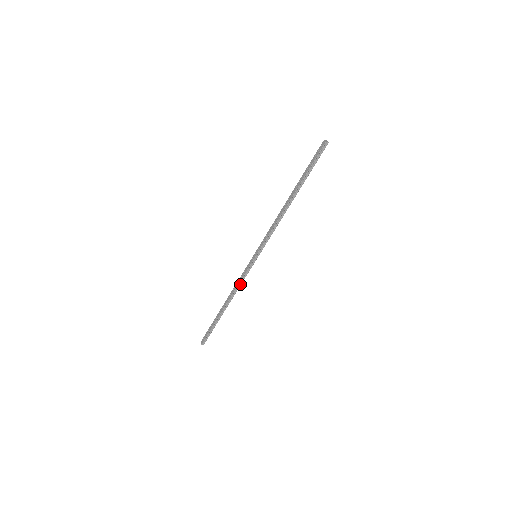
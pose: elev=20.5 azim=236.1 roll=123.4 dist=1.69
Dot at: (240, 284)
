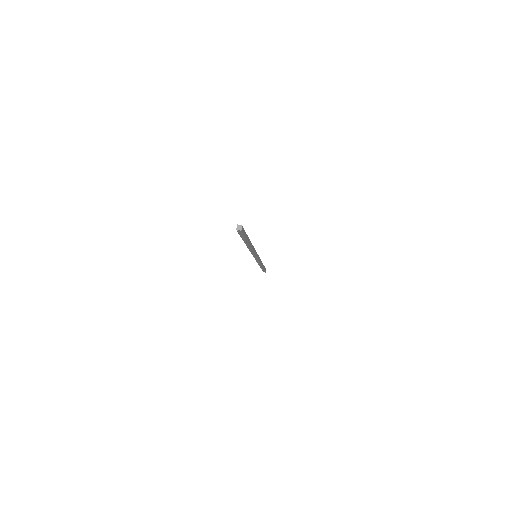
Dot at: occluded
